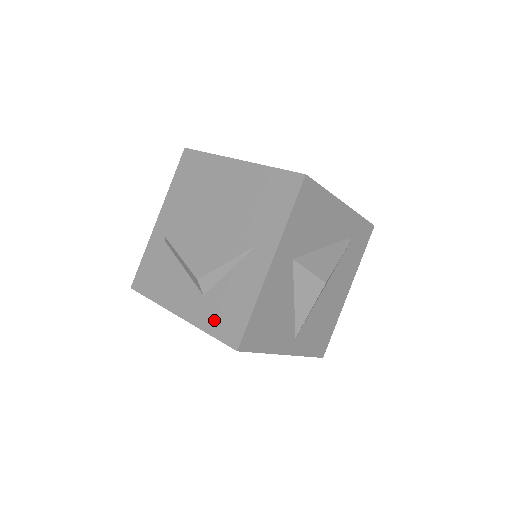
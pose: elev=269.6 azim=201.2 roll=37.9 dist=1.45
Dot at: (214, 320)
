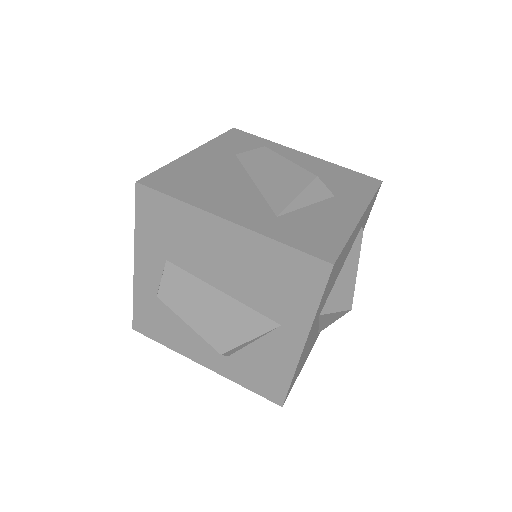
Dot at: (249, 379)
